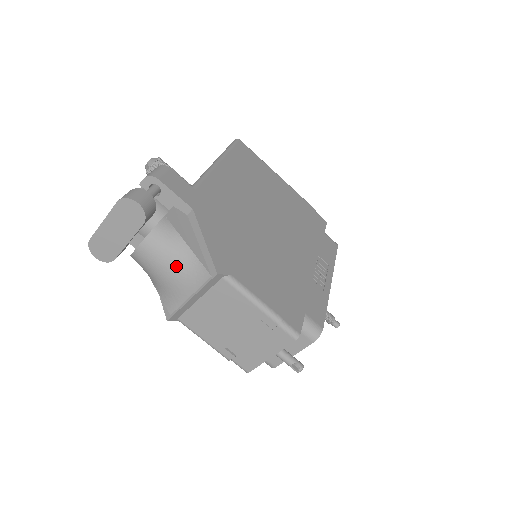
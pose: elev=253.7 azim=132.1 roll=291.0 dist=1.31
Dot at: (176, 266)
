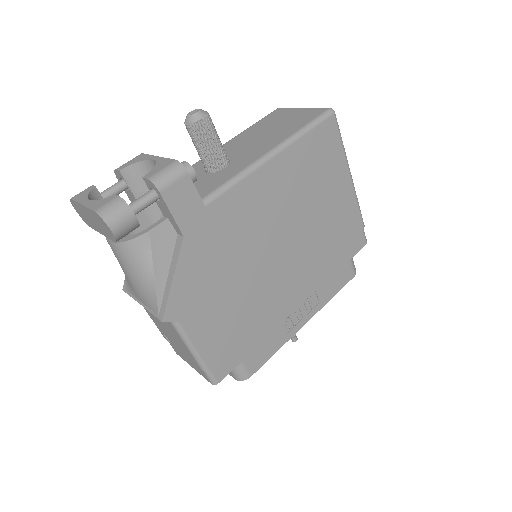
Dot at: (136, 280)
